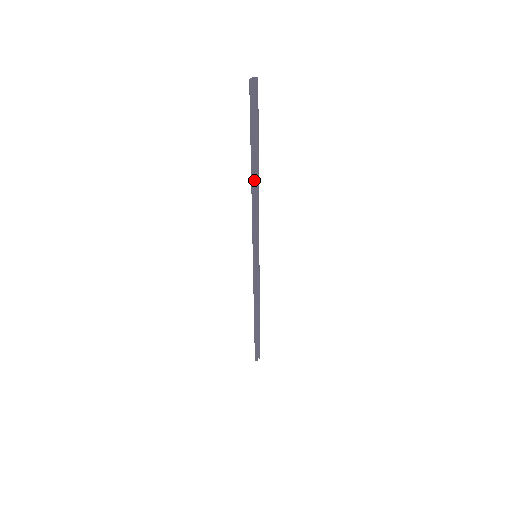
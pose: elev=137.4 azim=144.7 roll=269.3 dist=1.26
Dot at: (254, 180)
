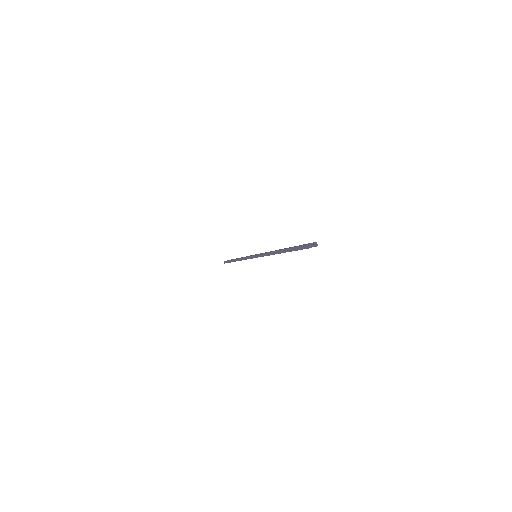
Dot at: (278, 253)
